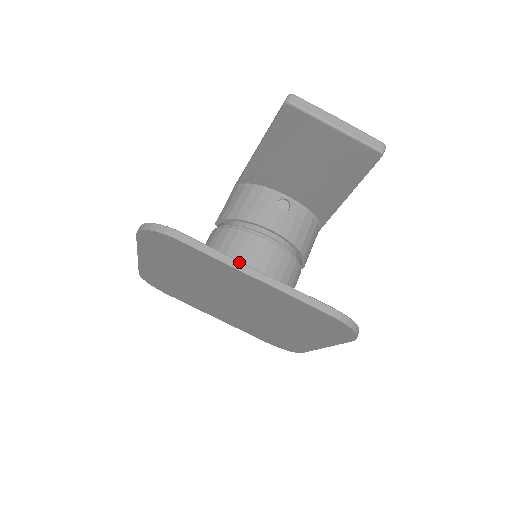
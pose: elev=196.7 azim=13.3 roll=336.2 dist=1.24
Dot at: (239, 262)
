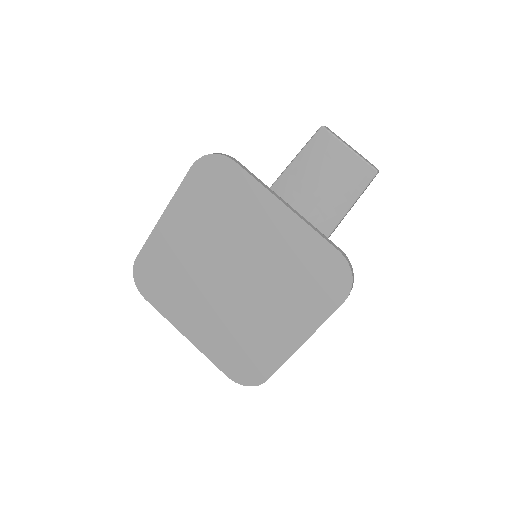
Dot at: (274, 192)
